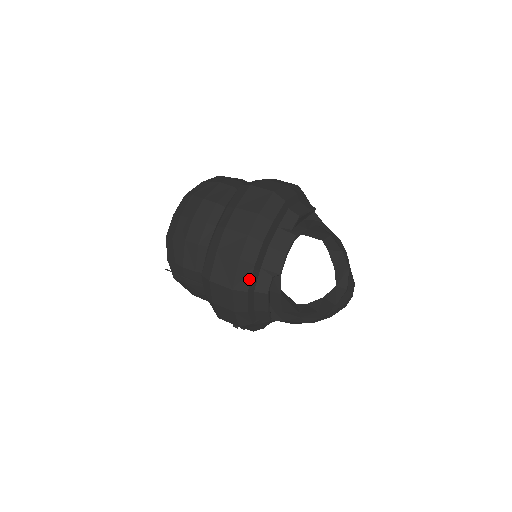
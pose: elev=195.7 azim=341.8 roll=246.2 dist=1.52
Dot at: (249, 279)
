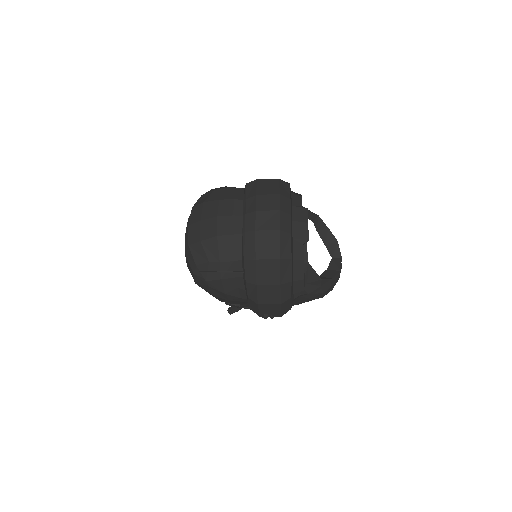
Dot at: (290, 247)
